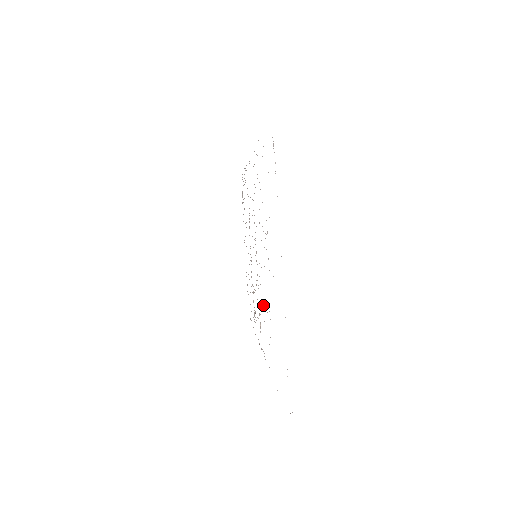
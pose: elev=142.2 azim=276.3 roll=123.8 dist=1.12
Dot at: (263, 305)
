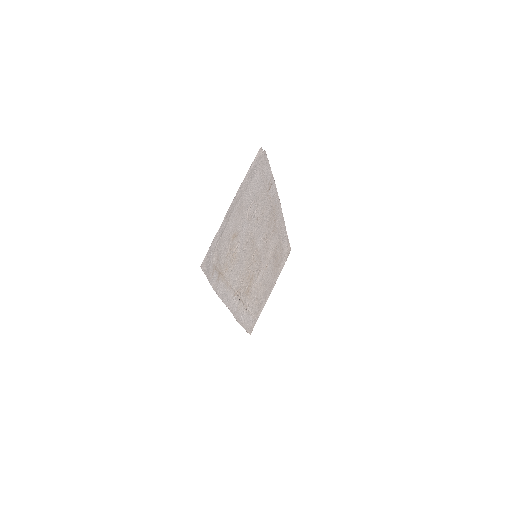
Dot at: (238, 266)
